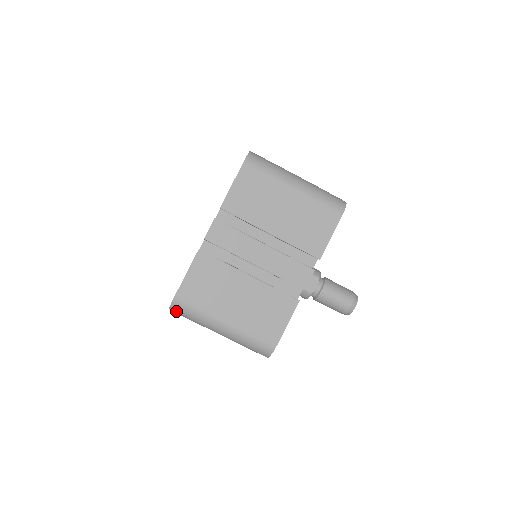
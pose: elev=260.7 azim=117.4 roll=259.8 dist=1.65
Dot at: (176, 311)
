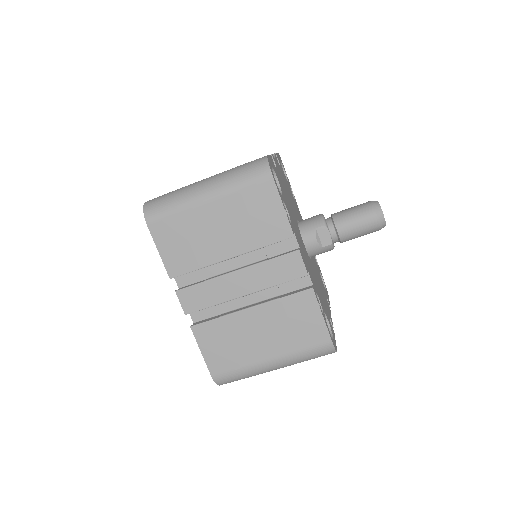
Dot at: occluded
